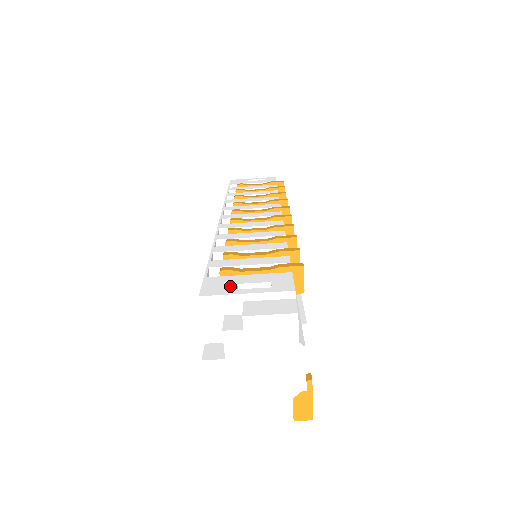
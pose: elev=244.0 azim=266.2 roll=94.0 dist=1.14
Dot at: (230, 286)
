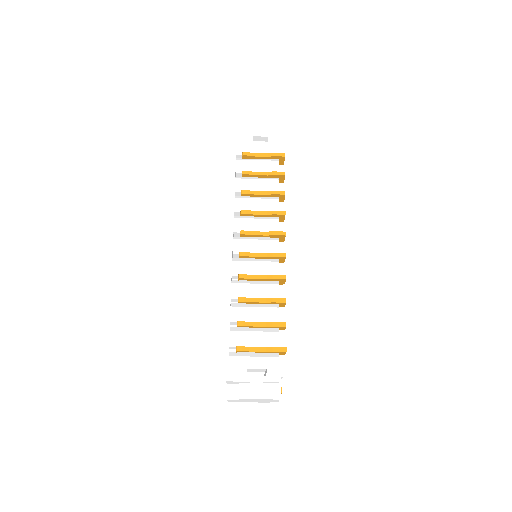
Dot at: (243, 371)
